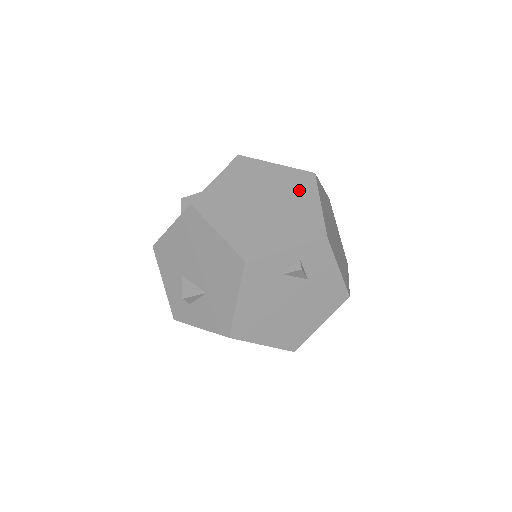
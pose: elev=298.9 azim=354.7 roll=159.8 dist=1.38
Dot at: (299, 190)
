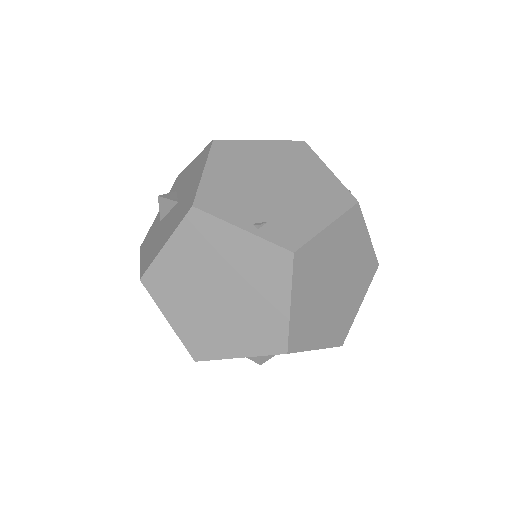
Dot at: (266, 280)
